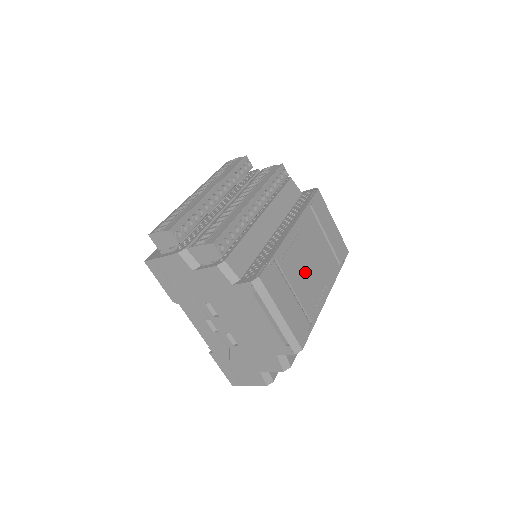
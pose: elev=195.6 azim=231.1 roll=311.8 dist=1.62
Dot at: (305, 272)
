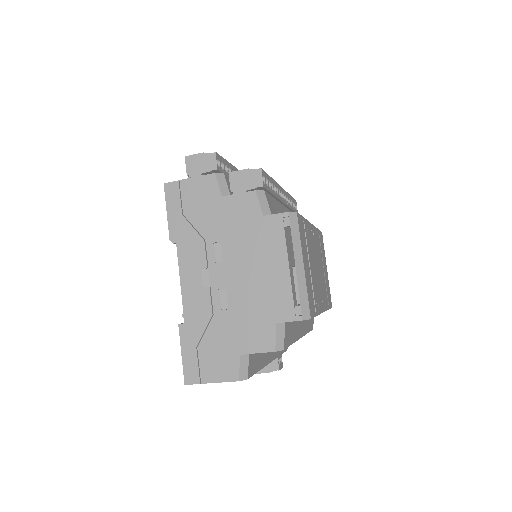
Dot at: (315, 267)
